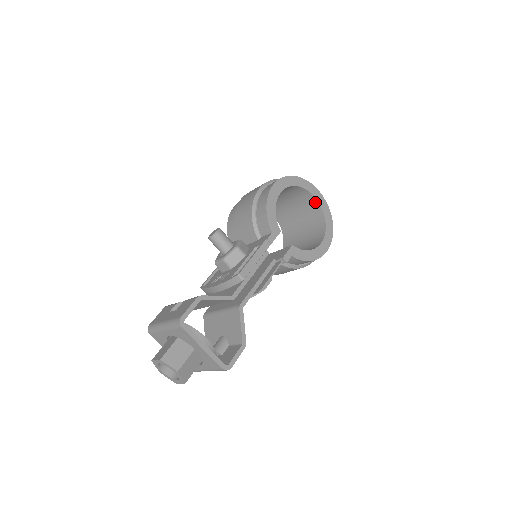
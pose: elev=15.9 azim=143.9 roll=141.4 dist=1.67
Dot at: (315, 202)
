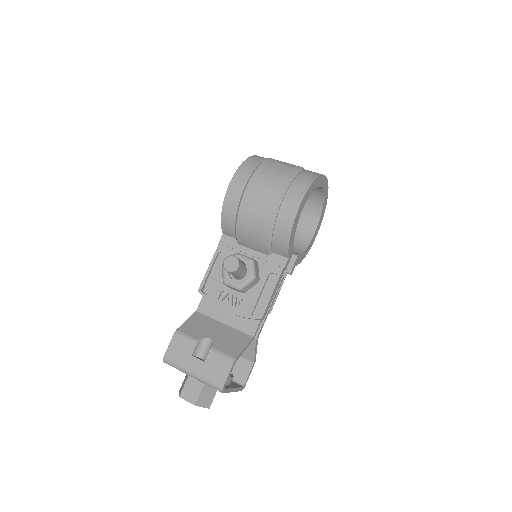
Dot at: (320, 190)
